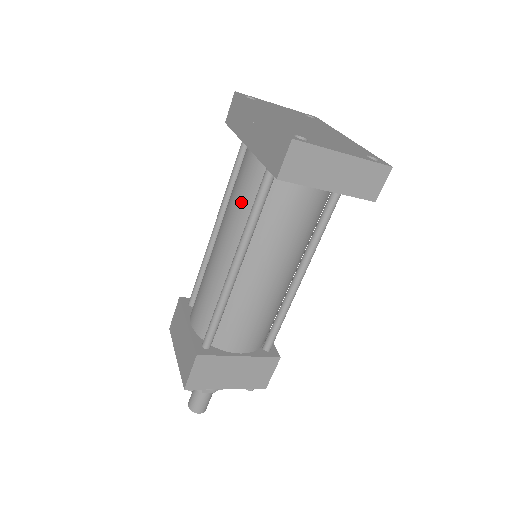
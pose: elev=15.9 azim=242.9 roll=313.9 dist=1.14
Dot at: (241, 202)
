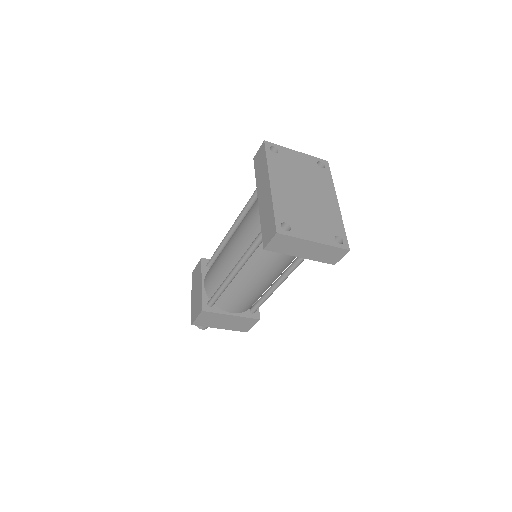
Dot at: (247, 233)
